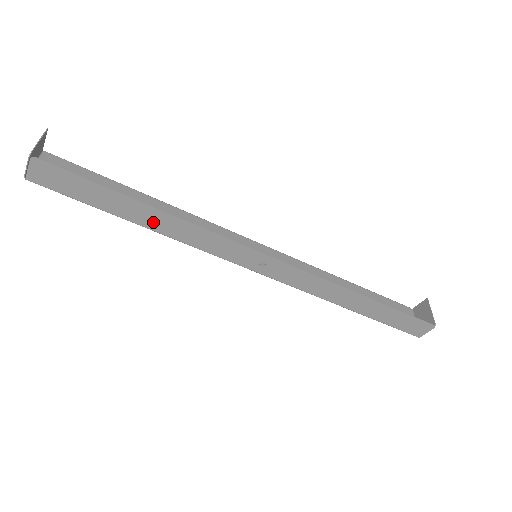
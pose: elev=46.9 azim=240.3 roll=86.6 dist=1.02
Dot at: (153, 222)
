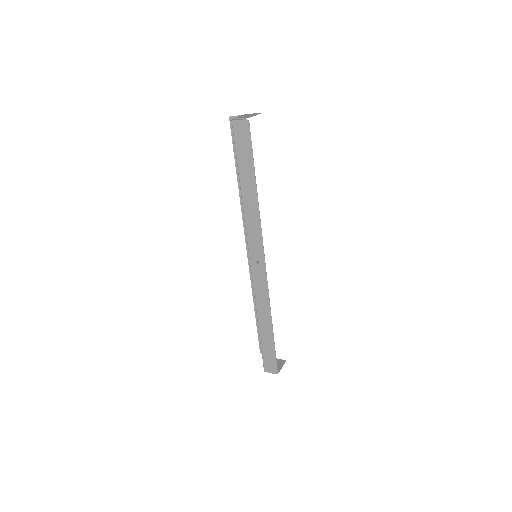
Dot at: (247, 195)
